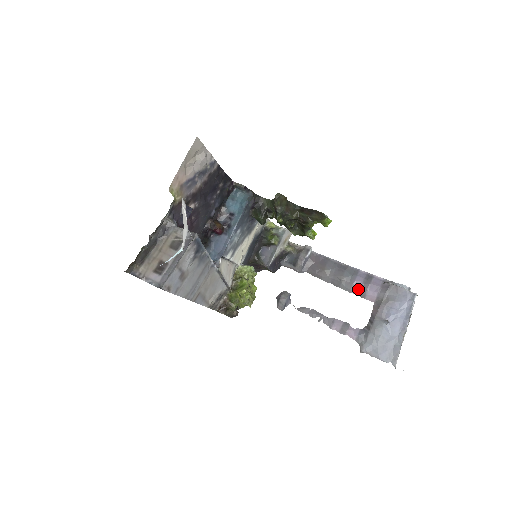
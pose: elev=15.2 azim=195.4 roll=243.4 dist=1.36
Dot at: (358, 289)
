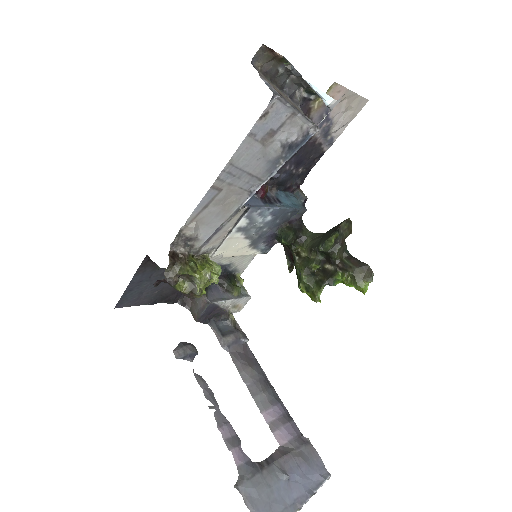
Dot at: (274, 416)
